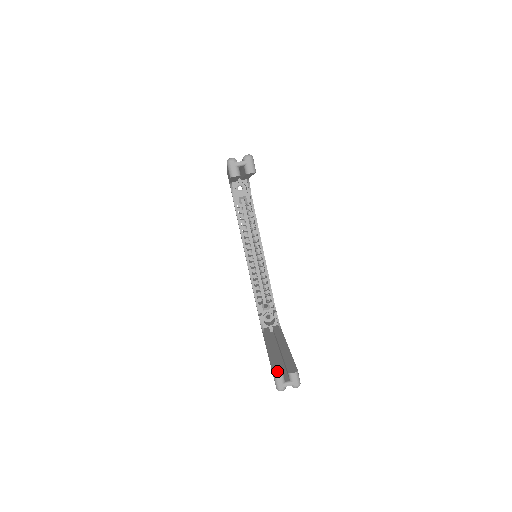
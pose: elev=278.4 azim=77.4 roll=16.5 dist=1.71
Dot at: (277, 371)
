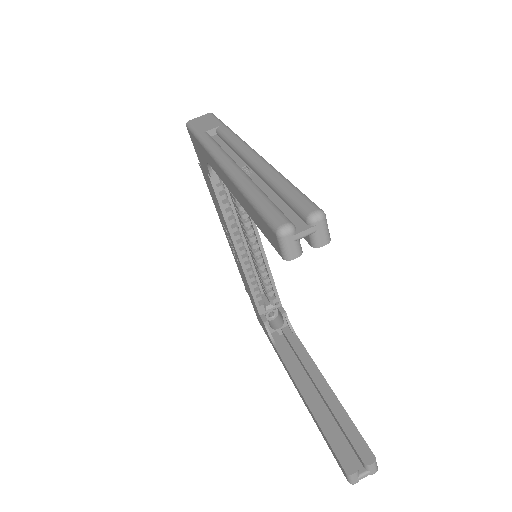
Dot at: (345, 459)
